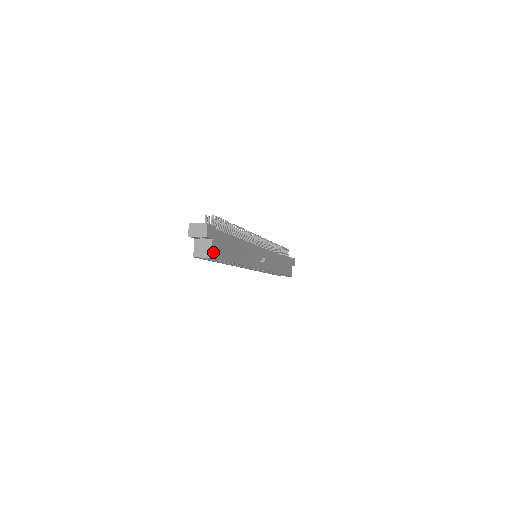
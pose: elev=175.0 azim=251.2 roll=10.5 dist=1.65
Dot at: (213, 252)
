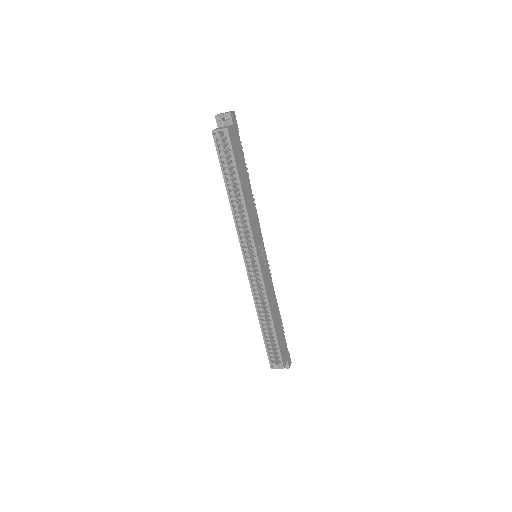
Dot at: (230, 130)
